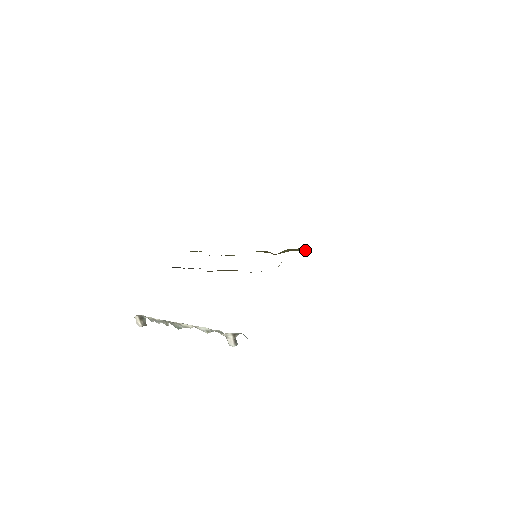
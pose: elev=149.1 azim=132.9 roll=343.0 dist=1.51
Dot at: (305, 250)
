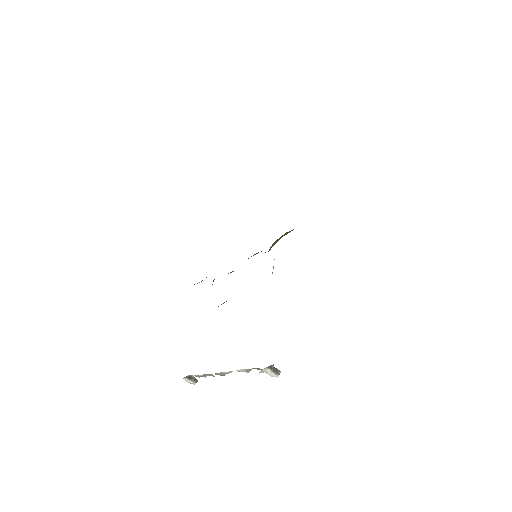
Dot at: occluded
